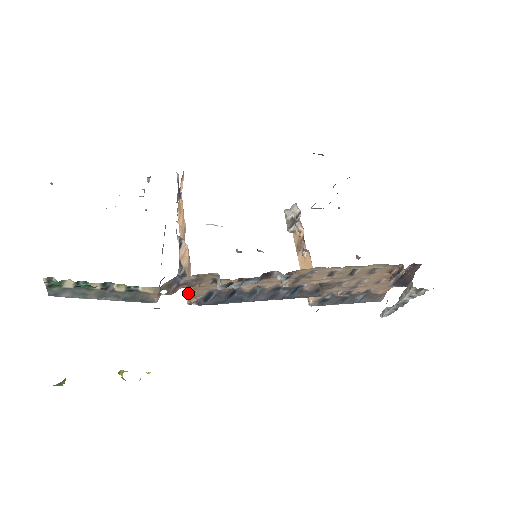
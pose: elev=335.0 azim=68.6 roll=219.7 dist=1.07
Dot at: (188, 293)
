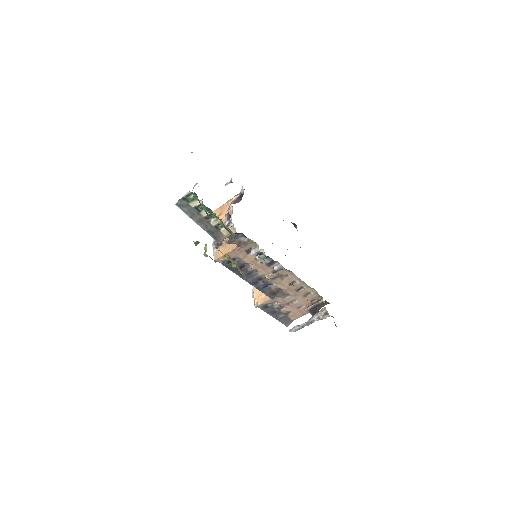
Dot at: (220, 254)
